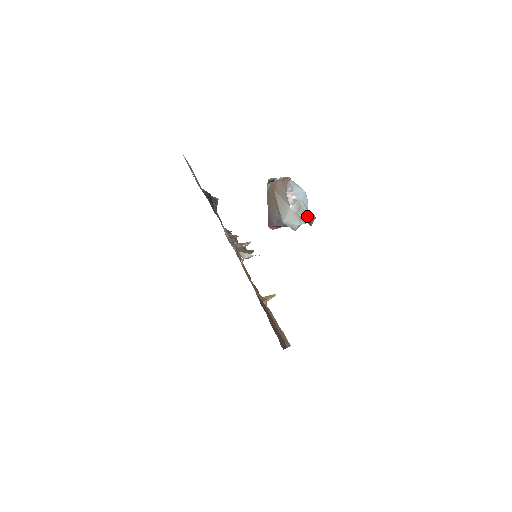
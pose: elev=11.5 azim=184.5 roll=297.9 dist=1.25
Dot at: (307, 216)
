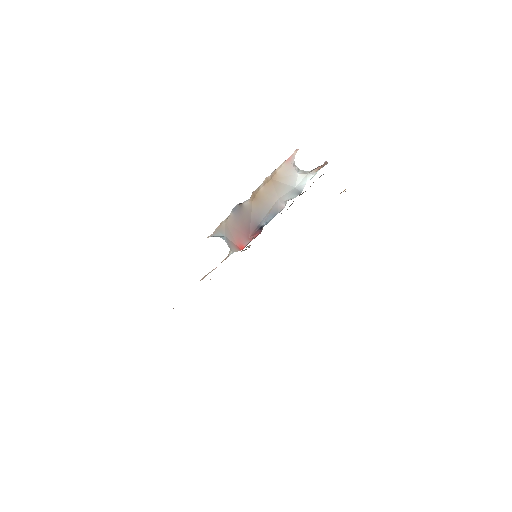
Dot at: (315, 169)
